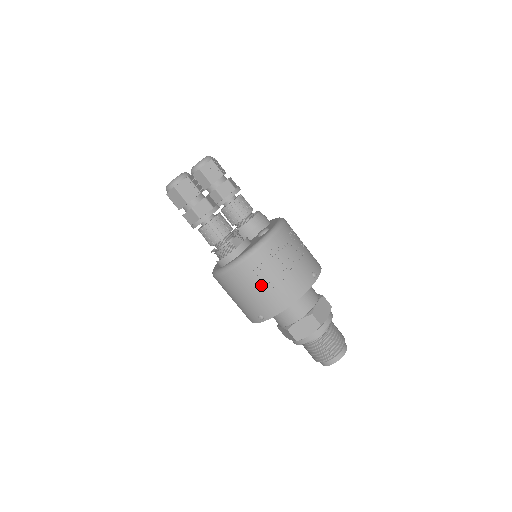
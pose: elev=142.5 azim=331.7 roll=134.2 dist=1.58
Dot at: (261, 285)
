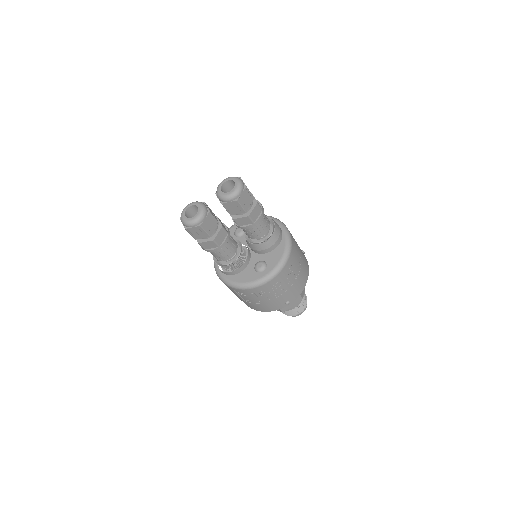
Dot at: (240, 297)
